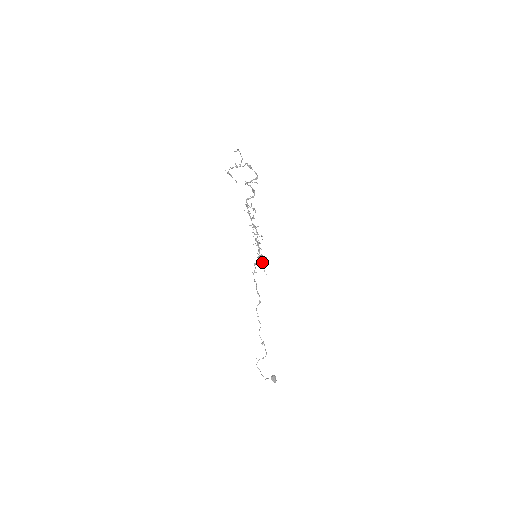
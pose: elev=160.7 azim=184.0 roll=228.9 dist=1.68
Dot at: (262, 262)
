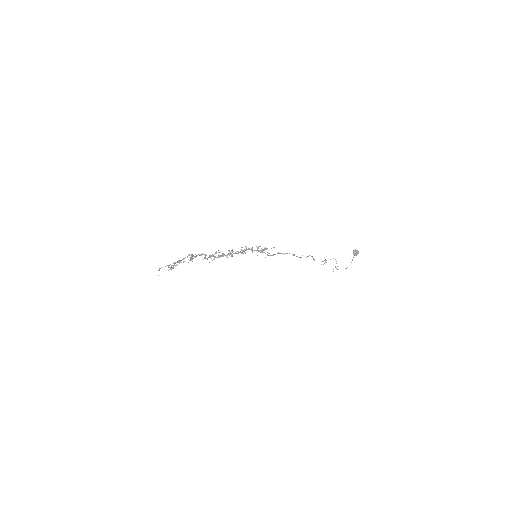
Dot at: (263, 250)
